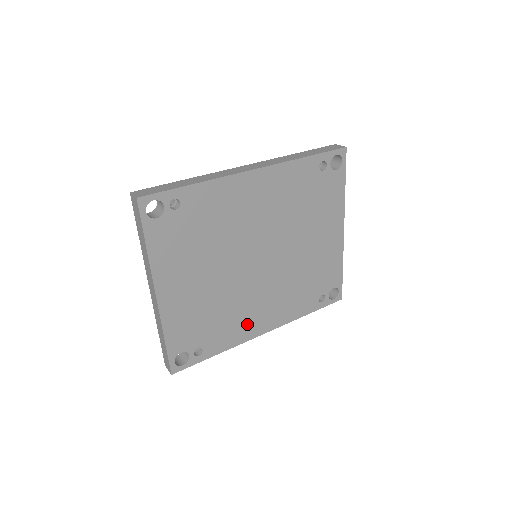
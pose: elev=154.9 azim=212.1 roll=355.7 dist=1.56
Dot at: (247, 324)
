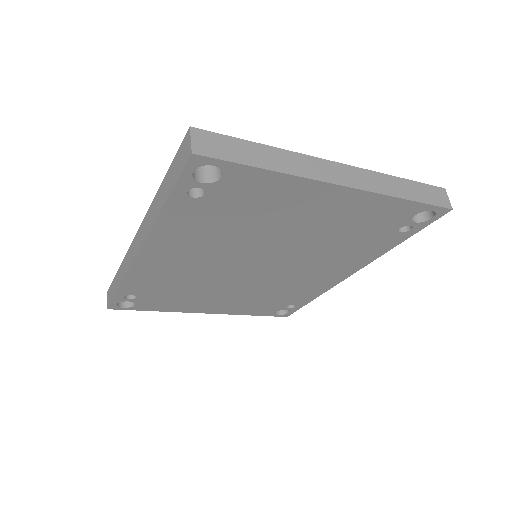
Dot at: (317, 283)
